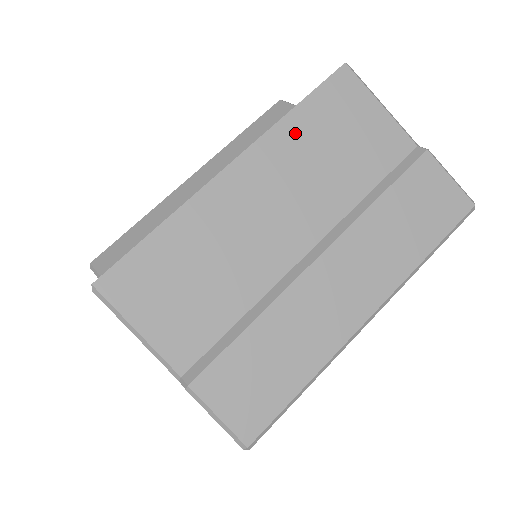
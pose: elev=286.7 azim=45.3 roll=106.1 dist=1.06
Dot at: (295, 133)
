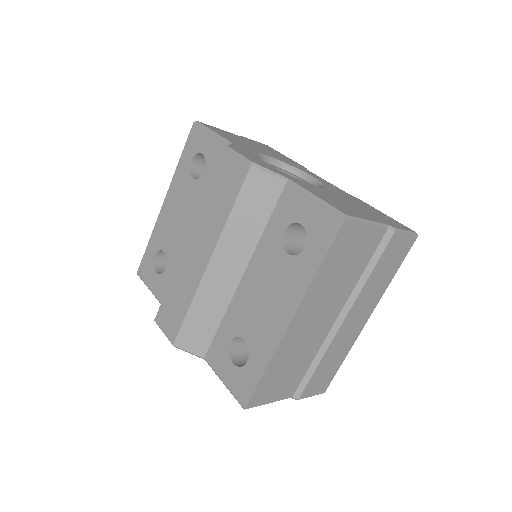
Dot at: (322, 280)
